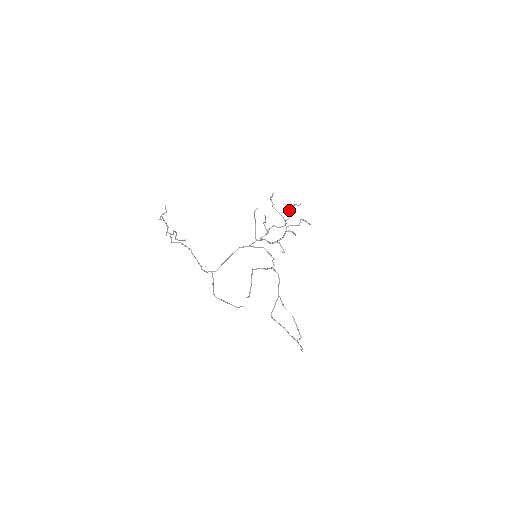
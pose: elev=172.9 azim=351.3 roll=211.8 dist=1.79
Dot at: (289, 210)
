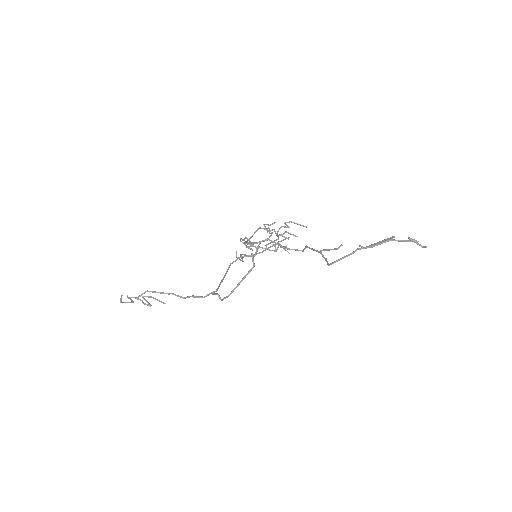
Dot at: (265, 228)
